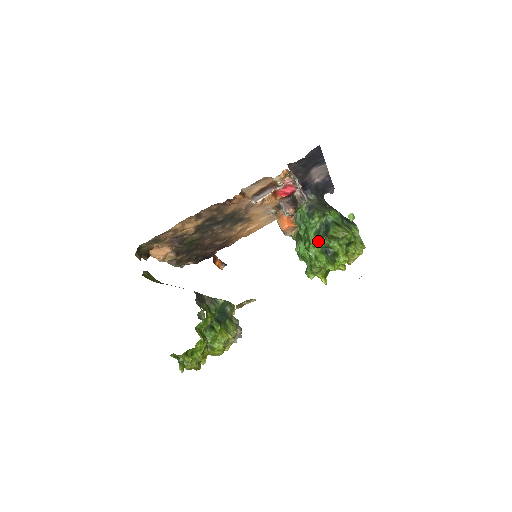
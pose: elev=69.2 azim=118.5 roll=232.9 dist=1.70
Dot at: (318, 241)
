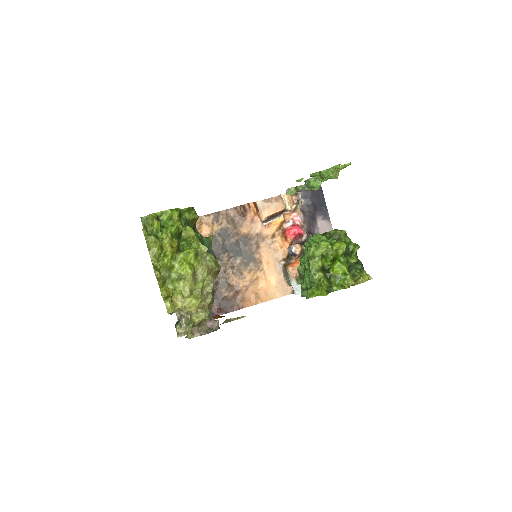
Dot at: (316, 236)
